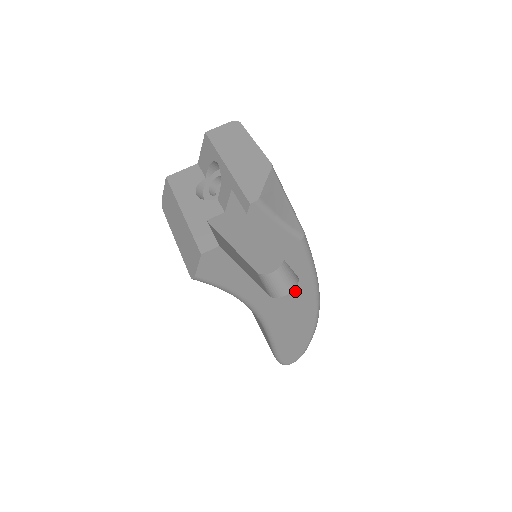
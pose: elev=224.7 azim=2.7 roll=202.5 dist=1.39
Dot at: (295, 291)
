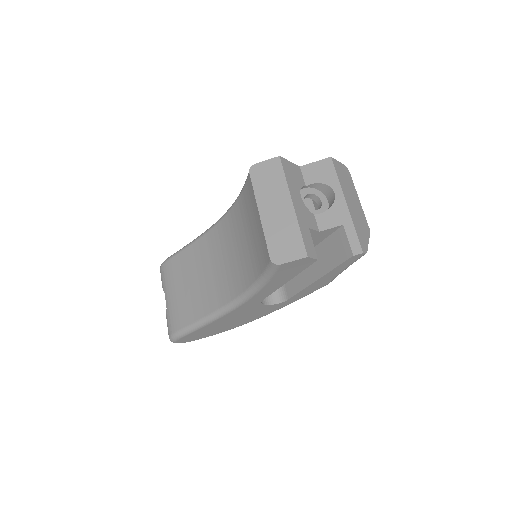
Dot at: (271, 305)
